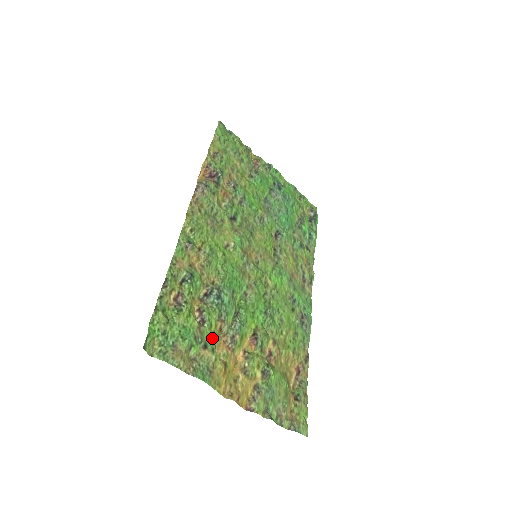
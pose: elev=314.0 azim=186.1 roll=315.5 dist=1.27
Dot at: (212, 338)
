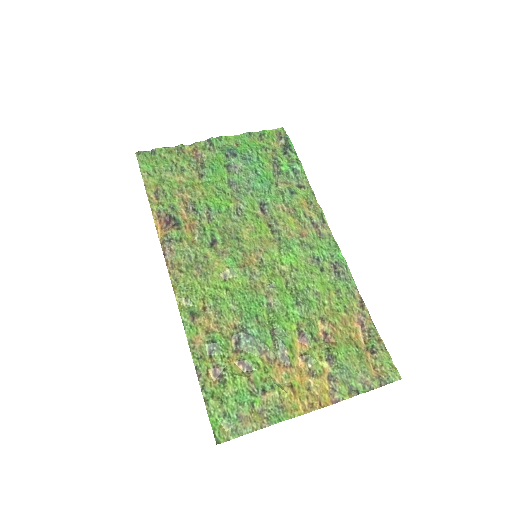
Dot at: (266, 376)
